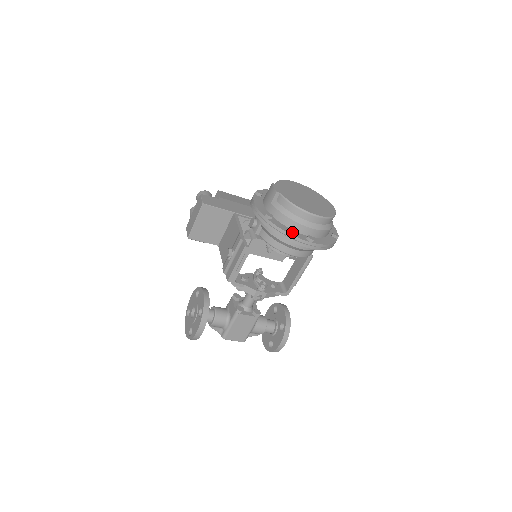
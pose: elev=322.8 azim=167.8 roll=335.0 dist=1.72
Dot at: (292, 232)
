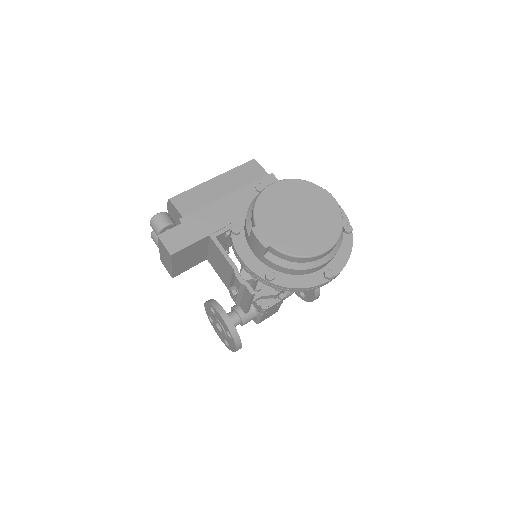
Dot at: (305, 281)
